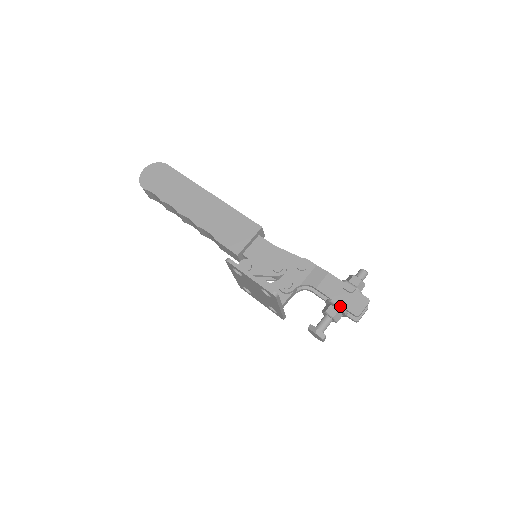
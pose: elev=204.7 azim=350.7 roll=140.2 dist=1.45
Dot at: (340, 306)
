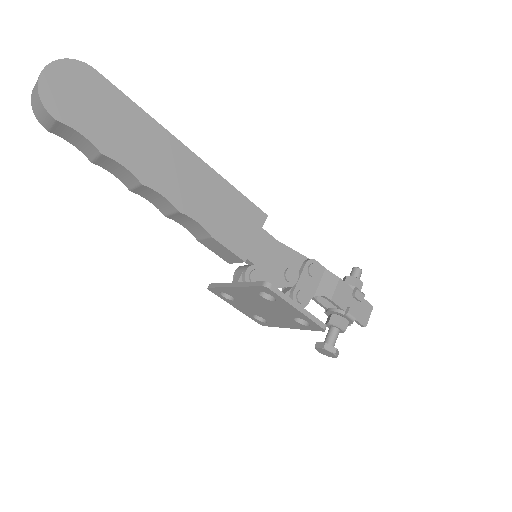
Dot at: (355, 319)
